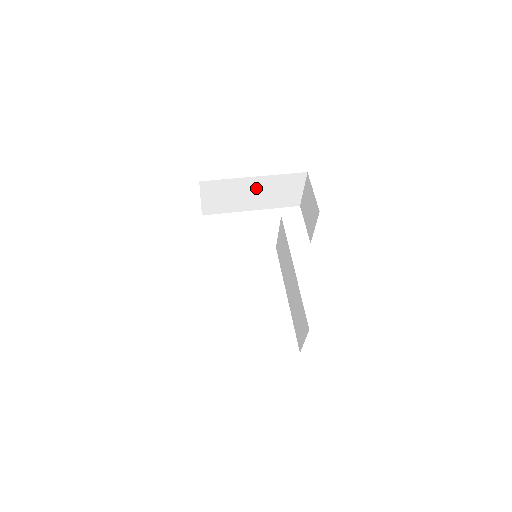
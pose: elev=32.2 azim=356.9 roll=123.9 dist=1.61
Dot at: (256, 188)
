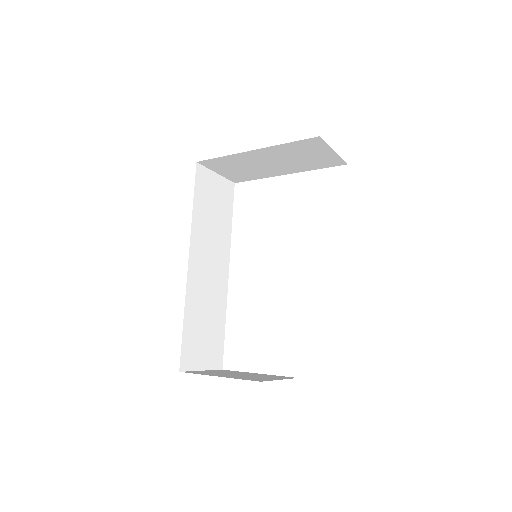
Dot at: (268, 158)
